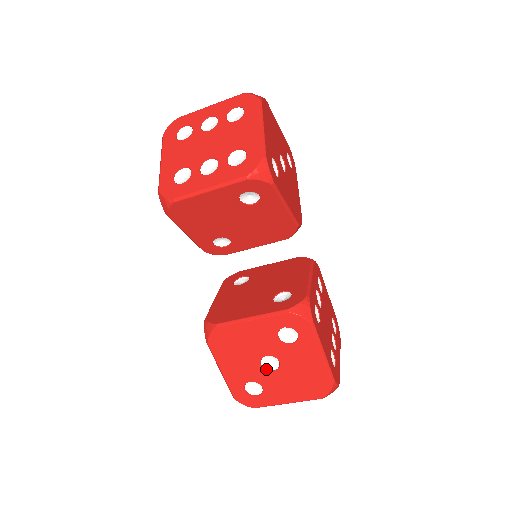
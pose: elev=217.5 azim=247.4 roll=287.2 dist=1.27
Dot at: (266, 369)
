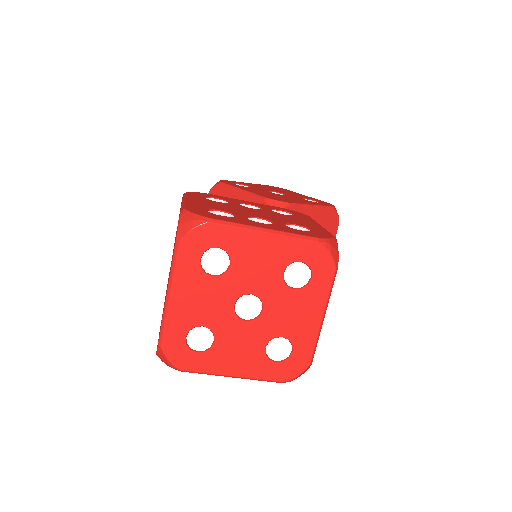
Dot at: occluded
